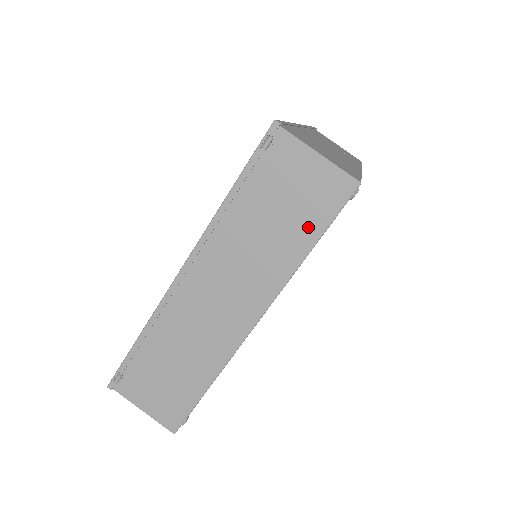
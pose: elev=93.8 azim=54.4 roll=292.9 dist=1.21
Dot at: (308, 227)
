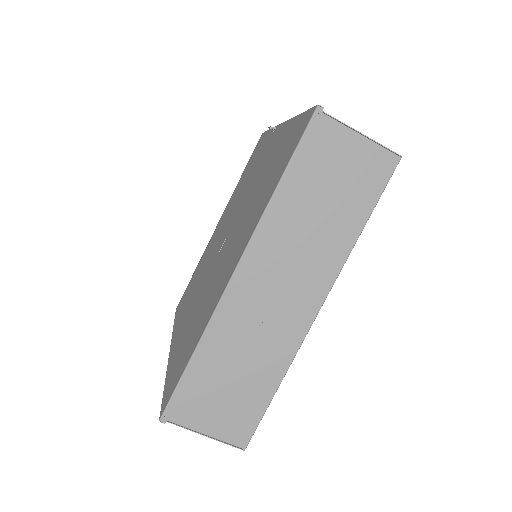
Dot at: occluded
